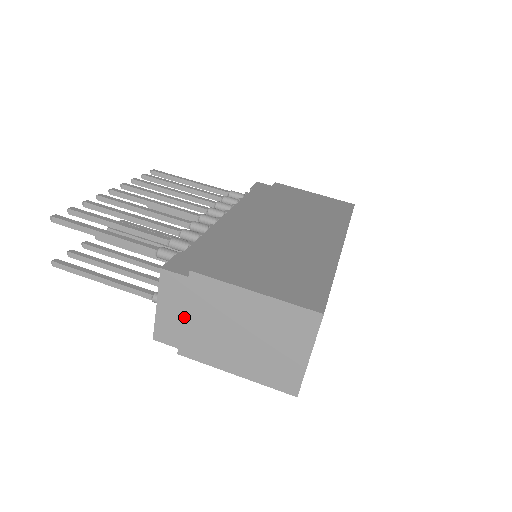
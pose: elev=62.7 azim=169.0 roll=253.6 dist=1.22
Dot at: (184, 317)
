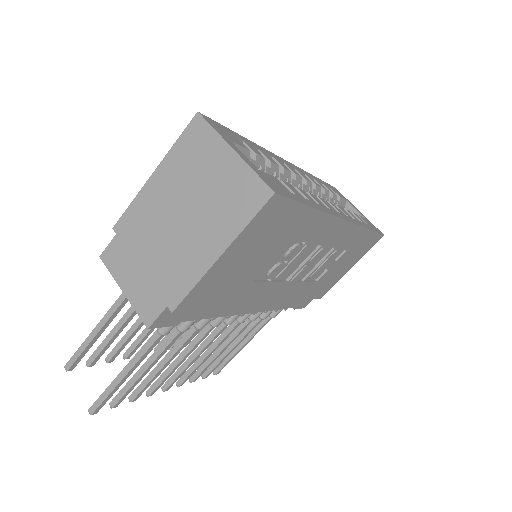
Dot at: (143, 270)
